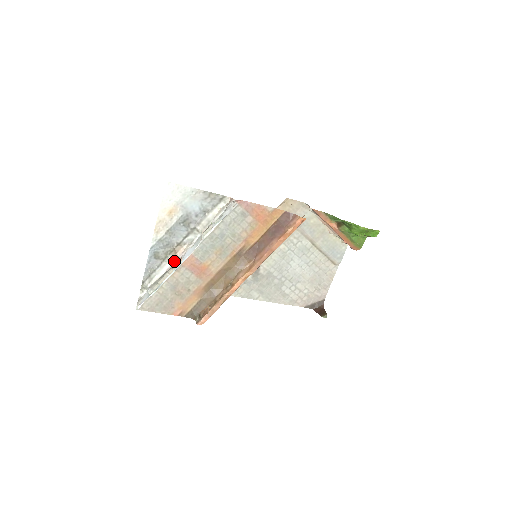
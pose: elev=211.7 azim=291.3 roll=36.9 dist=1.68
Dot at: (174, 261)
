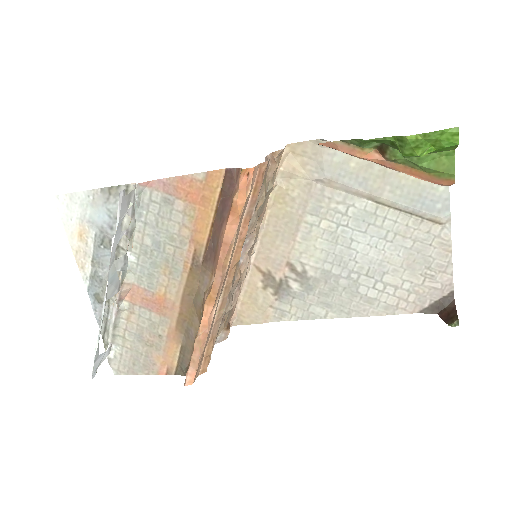
Dot at: (116, 301)
